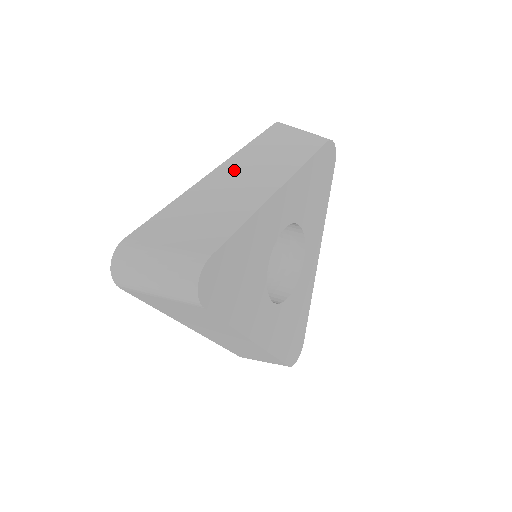
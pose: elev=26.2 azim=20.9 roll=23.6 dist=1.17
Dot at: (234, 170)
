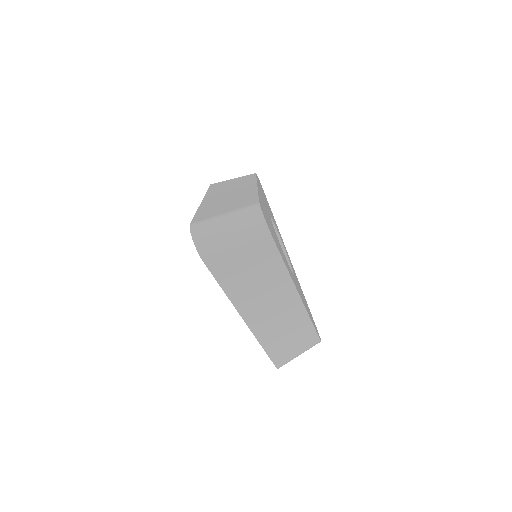
Dot at: (216, 195)
